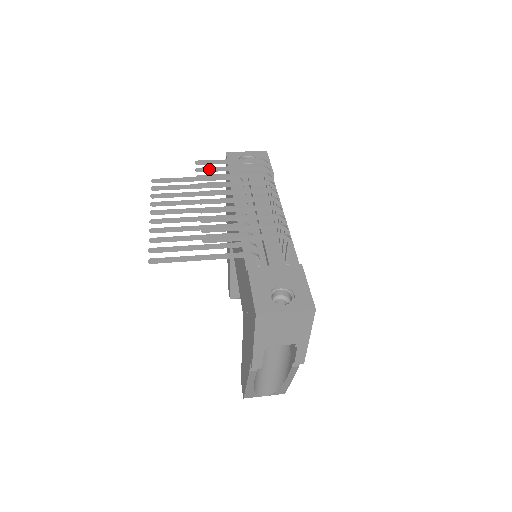
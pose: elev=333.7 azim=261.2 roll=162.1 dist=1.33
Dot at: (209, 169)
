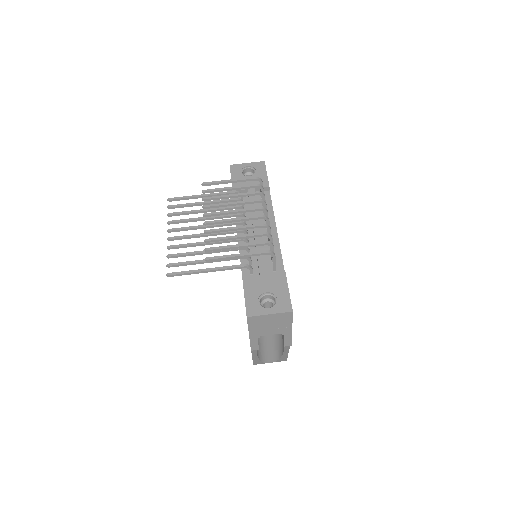
Dot at: (212, 191)
